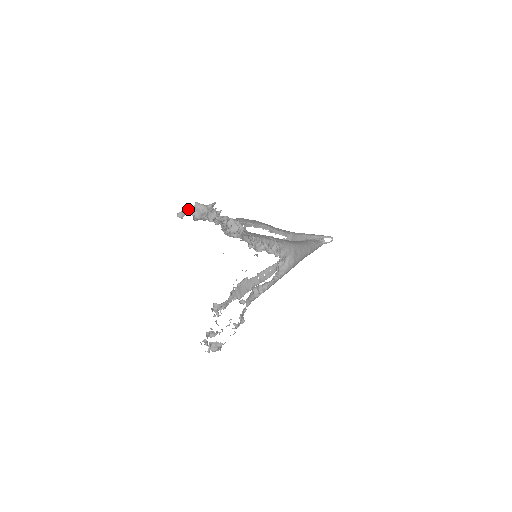
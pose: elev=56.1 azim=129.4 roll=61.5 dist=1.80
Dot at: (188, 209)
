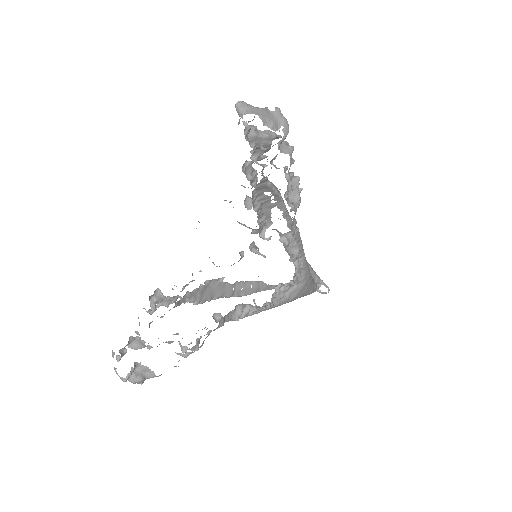
Dot at: (261, 108)
